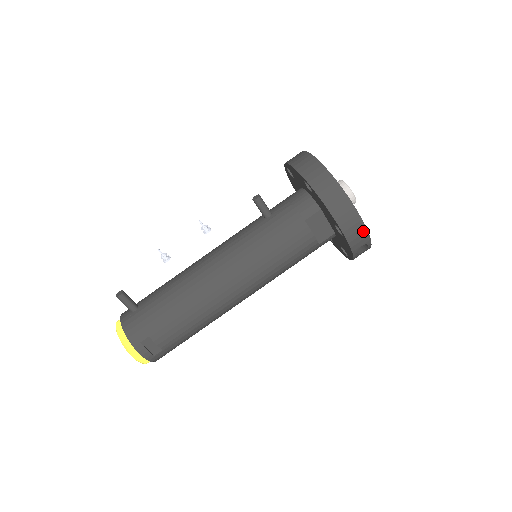
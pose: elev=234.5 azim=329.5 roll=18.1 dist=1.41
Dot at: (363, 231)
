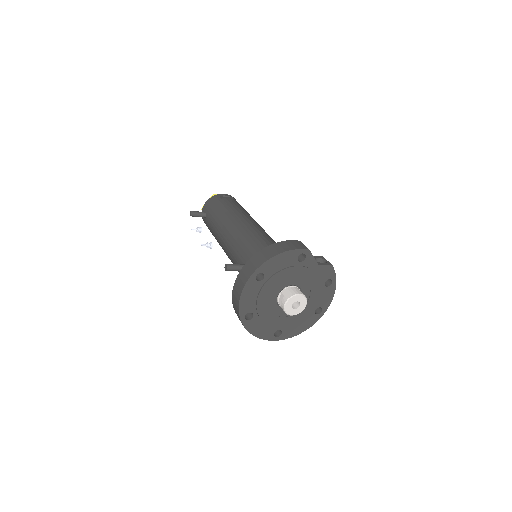
Dot at: (282, 337)
